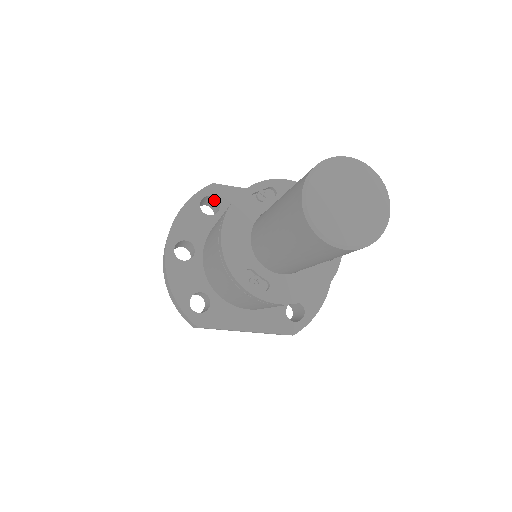
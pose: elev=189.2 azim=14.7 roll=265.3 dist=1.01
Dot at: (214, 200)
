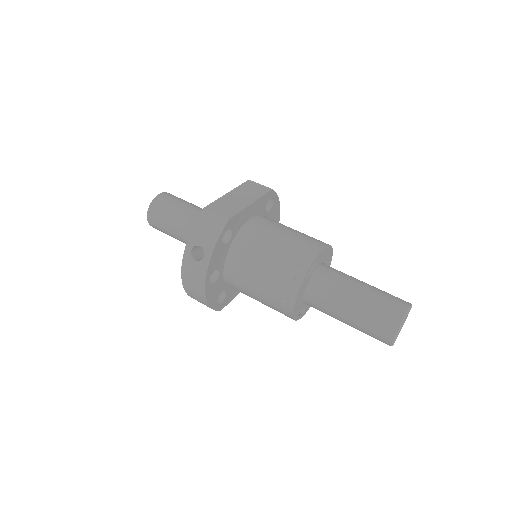
Dot at: occluded
